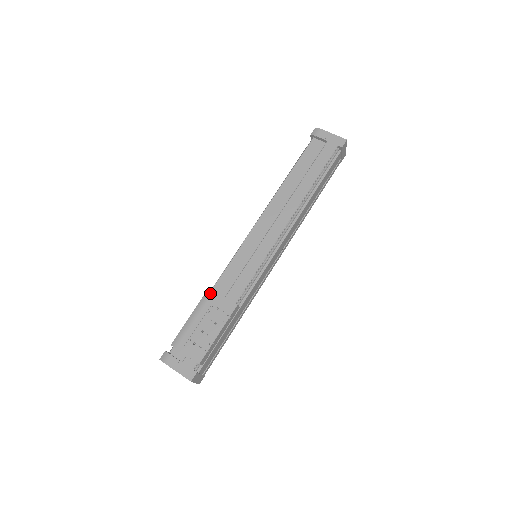
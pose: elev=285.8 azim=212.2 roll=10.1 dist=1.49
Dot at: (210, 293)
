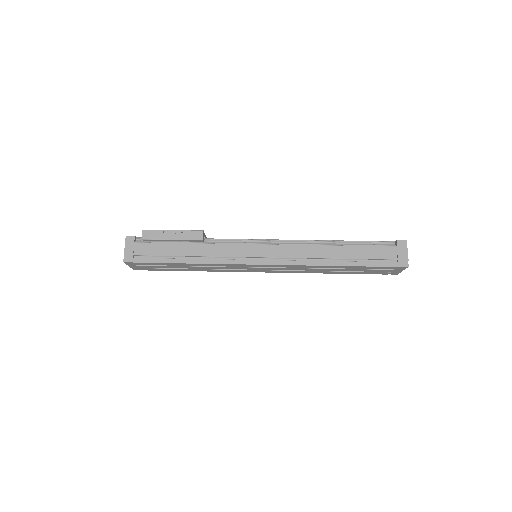
Dot at: occluded
